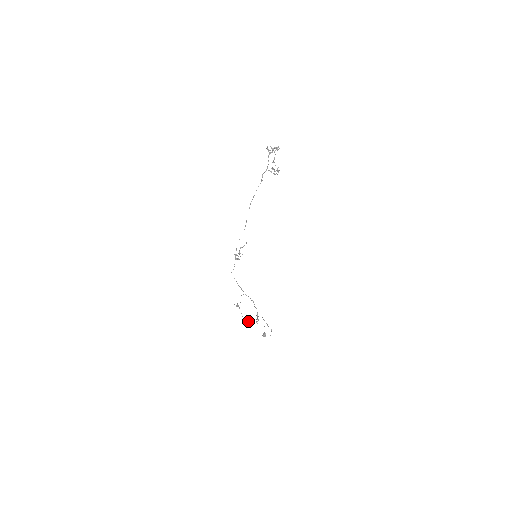
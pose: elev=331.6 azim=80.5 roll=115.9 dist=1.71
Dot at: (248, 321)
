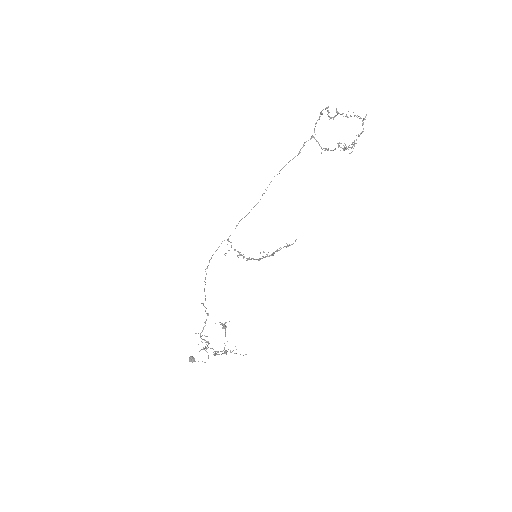
Dot at: (231, 352)
